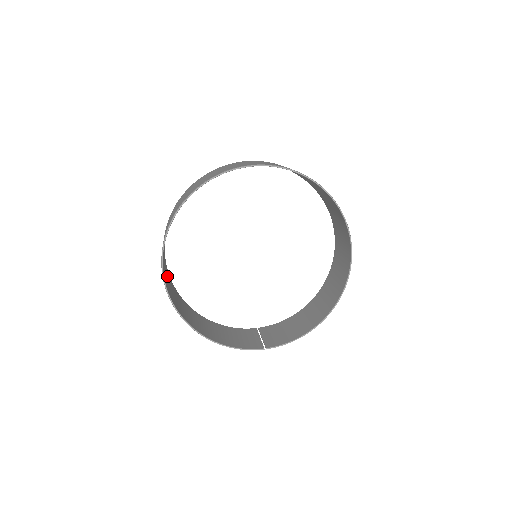
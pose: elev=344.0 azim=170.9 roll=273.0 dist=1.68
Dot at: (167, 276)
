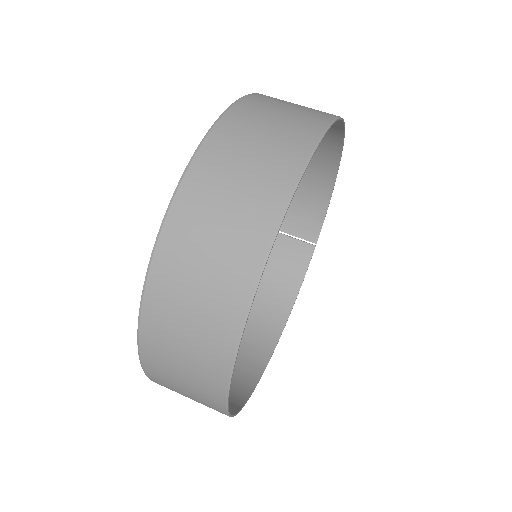
Dot at: occluded
